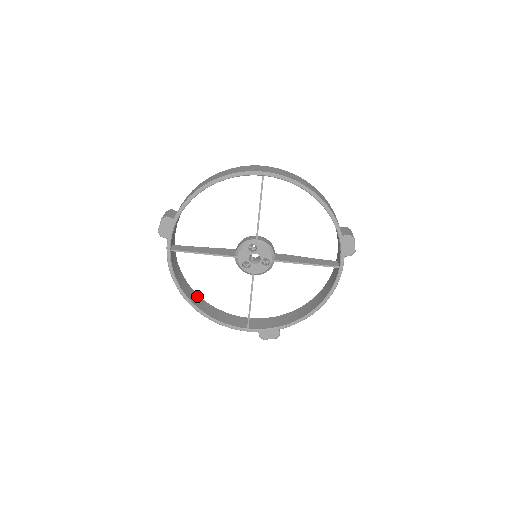
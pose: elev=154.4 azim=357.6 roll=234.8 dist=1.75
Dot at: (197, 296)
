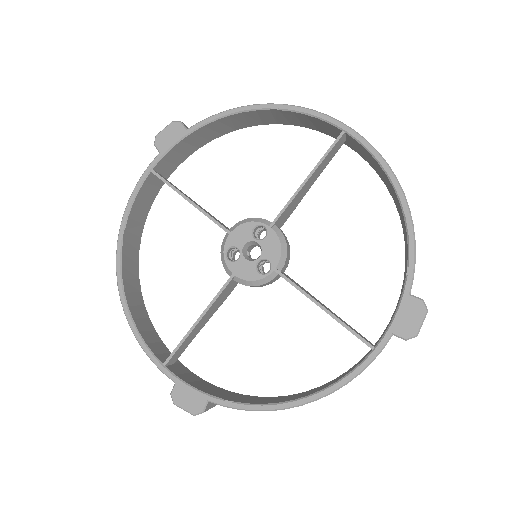
Dot at: (137, 274)
